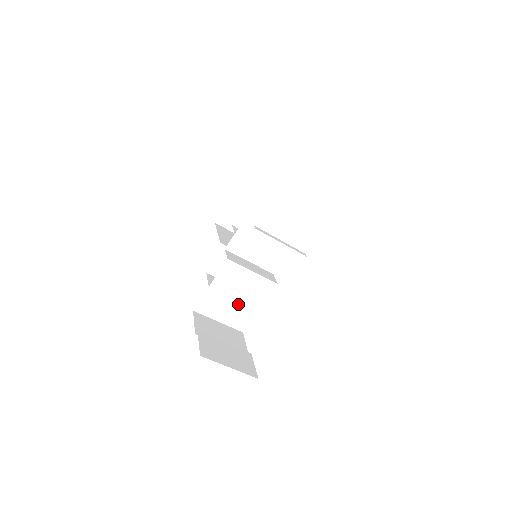
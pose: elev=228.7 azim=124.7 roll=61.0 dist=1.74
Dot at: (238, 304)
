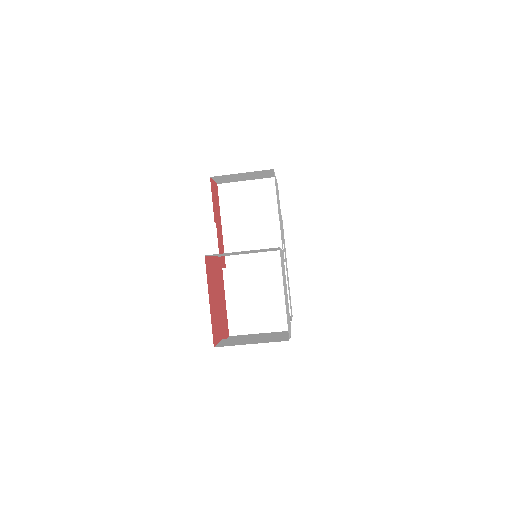
Dot at: (264, 305)
